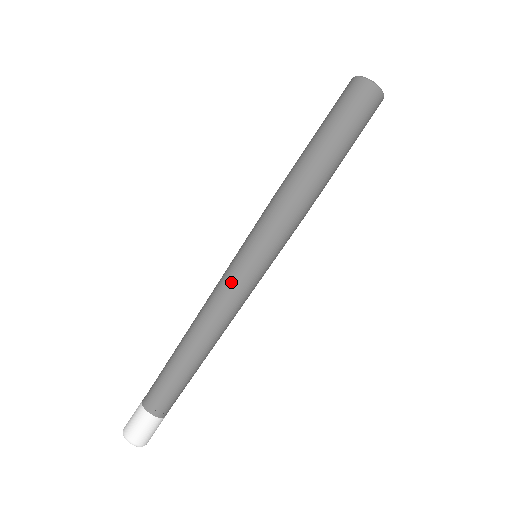
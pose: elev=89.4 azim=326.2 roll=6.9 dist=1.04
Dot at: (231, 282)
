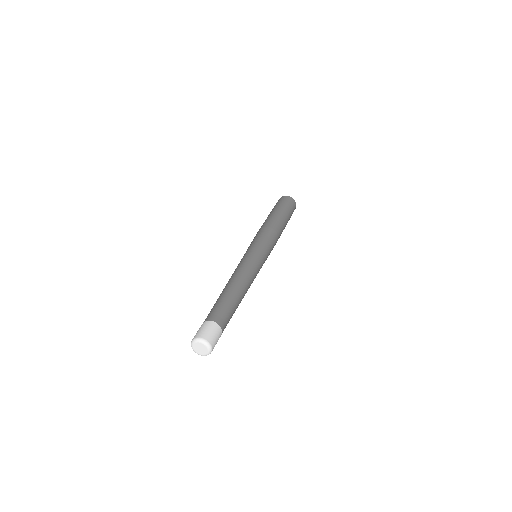
Dot at: occluded
